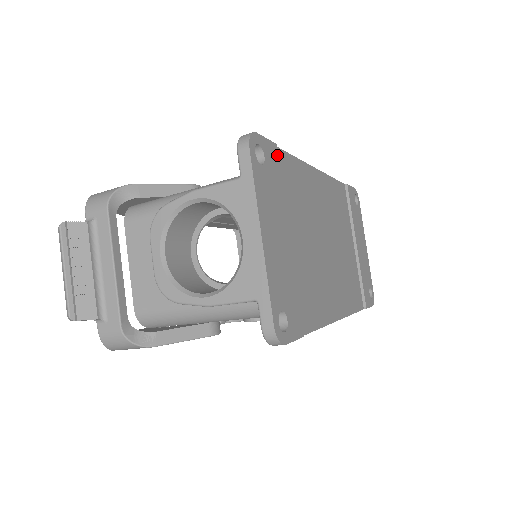
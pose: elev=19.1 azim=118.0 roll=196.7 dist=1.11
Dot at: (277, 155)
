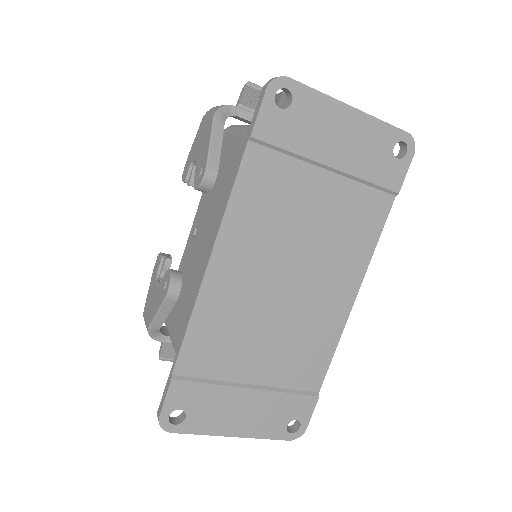
Dot at: (181, 383)
